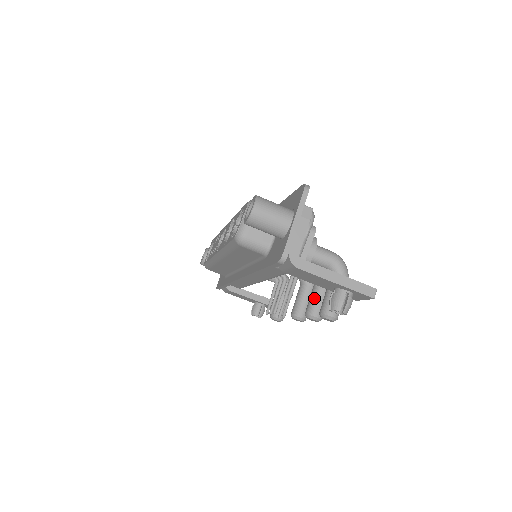
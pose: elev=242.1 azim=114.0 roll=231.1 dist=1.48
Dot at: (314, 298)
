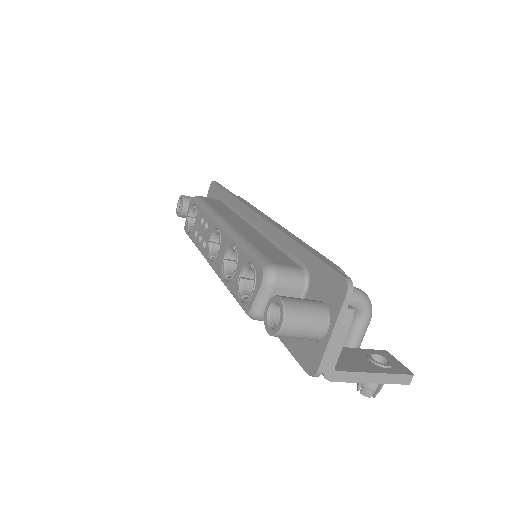
Dot at: occluded
